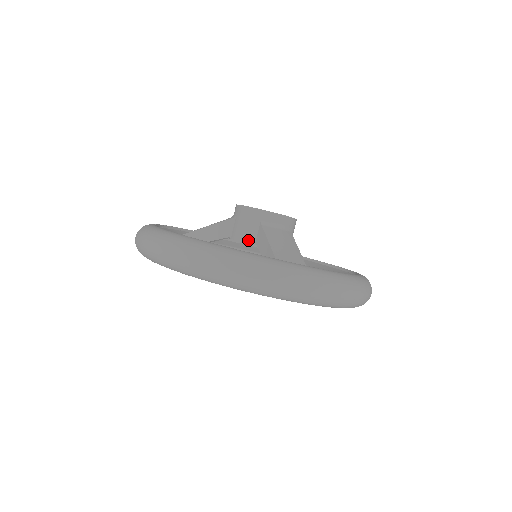
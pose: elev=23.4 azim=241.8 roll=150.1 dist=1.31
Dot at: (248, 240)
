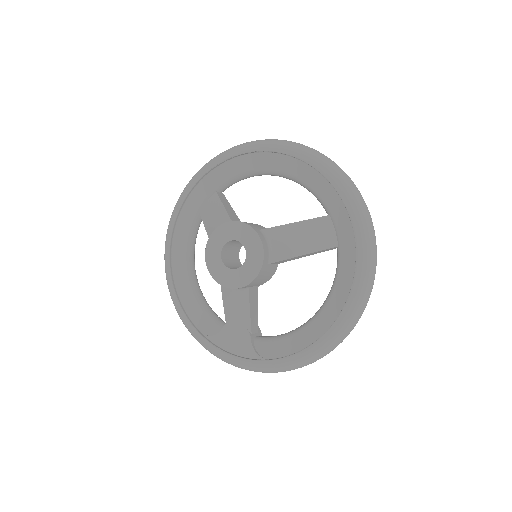
Dot at: occluded
